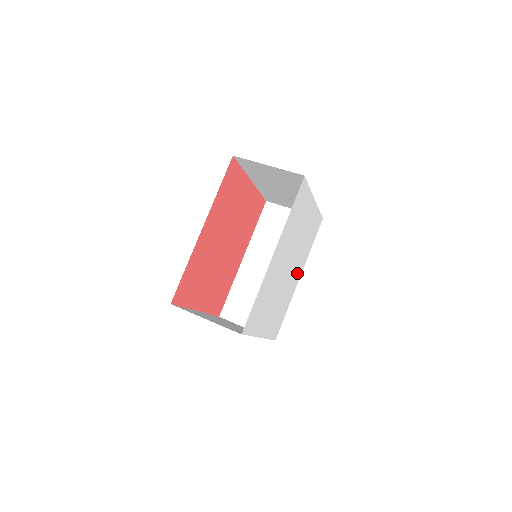
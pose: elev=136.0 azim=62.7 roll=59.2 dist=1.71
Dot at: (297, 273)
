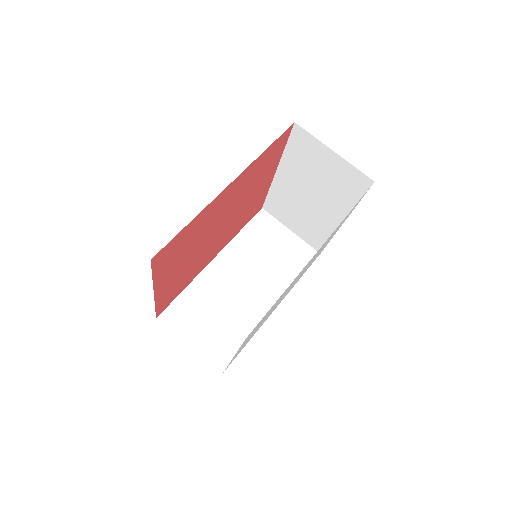
Dot at: occluded
